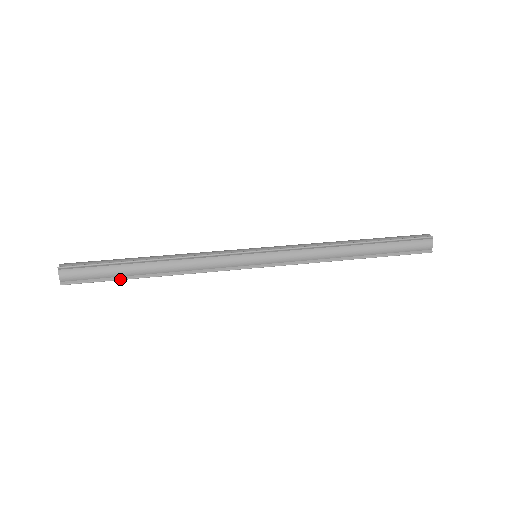
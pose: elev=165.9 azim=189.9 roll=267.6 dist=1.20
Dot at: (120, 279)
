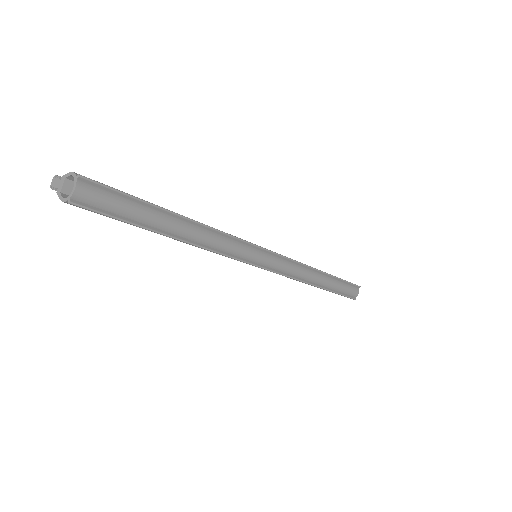
Dot at: (145, 227)
